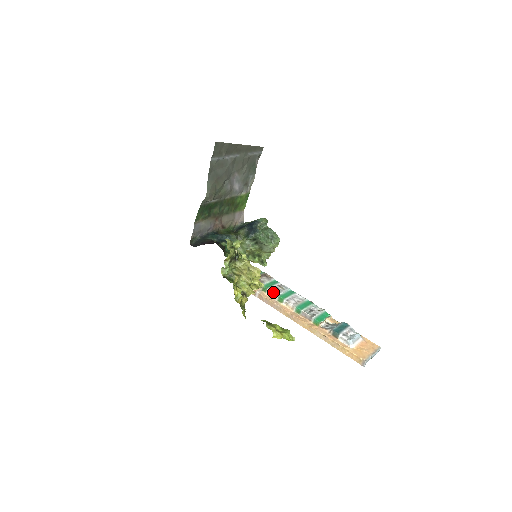
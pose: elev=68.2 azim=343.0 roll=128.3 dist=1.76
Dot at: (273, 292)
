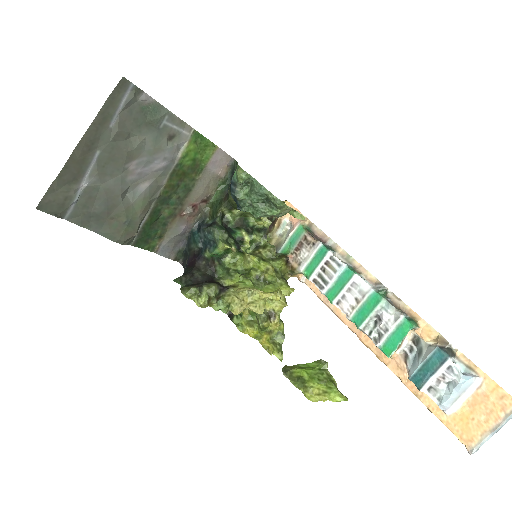
Dot at: occluded
